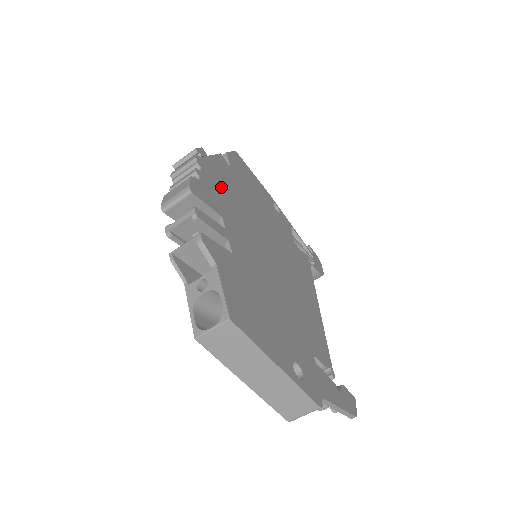
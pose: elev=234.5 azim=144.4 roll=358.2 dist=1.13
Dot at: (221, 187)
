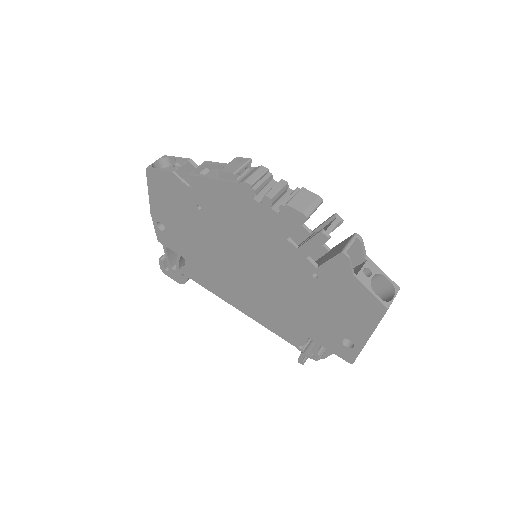
Dot at: occluded
